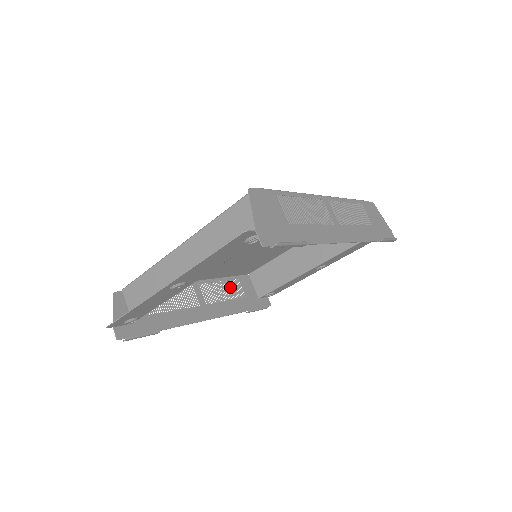
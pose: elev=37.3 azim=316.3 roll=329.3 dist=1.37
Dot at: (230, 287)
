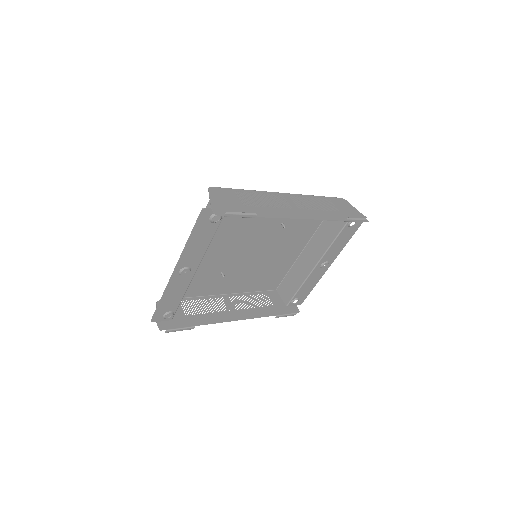
Dot at: occluded
